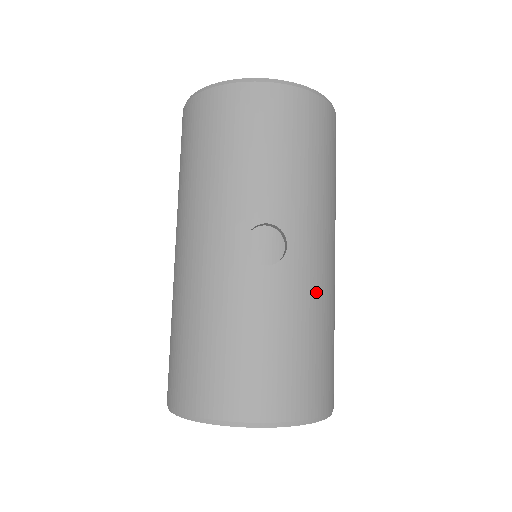
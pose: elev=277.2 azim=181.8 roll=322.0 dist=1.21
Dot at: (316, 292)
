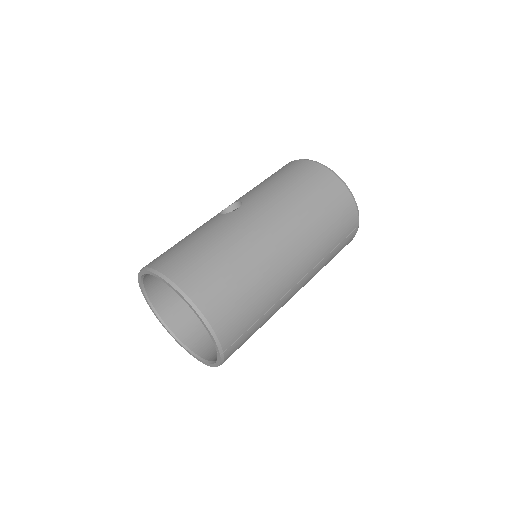
Dot at: (236, 231)
